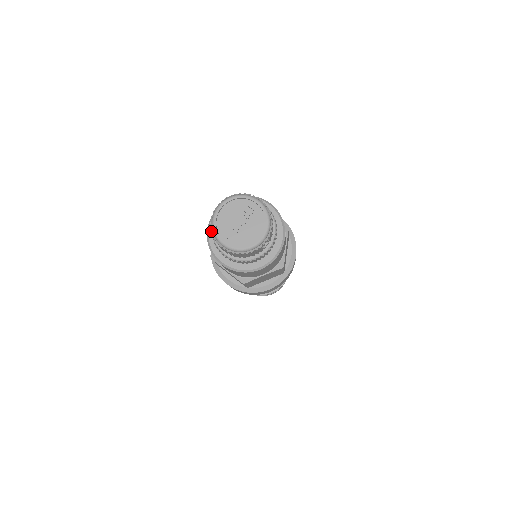
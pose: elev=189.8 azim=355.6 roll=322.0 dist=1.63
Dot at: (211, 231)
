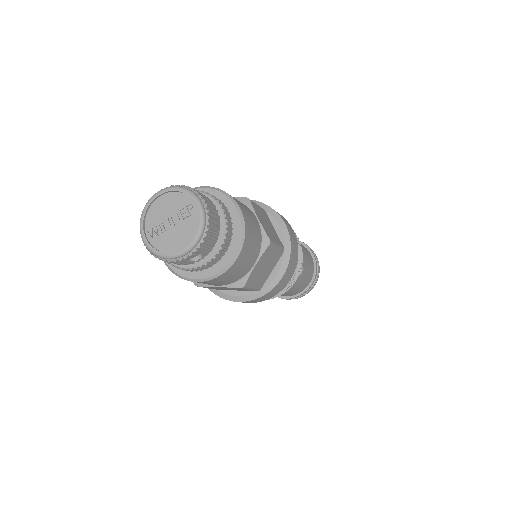
Dot at: occluded
